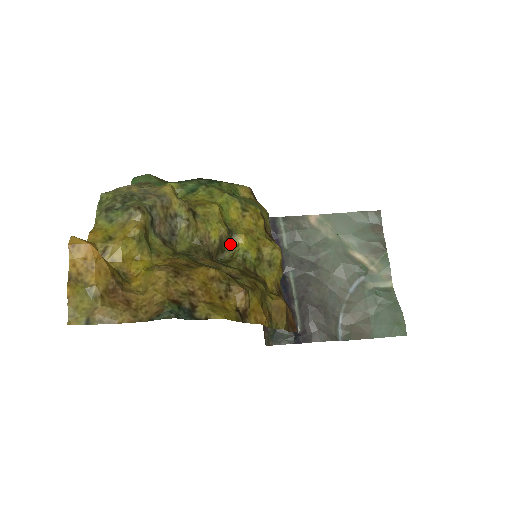
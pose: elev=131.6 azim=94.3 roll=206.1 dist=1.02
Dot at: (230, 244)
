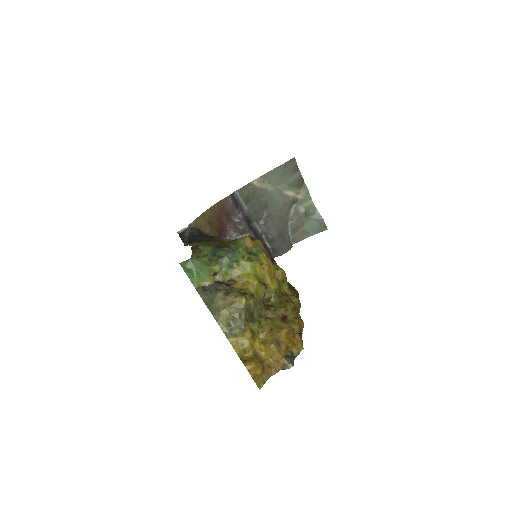
Dot at: (266, 289)
